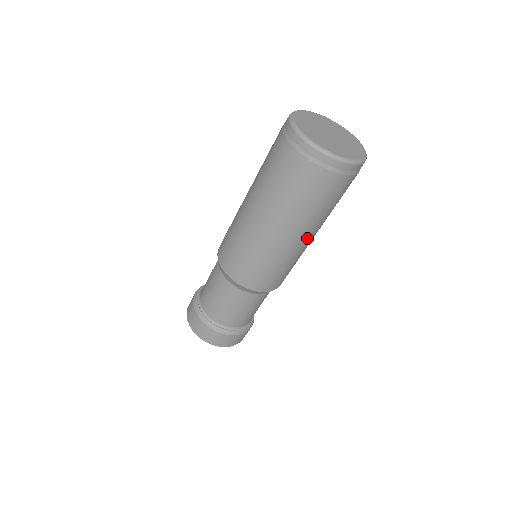
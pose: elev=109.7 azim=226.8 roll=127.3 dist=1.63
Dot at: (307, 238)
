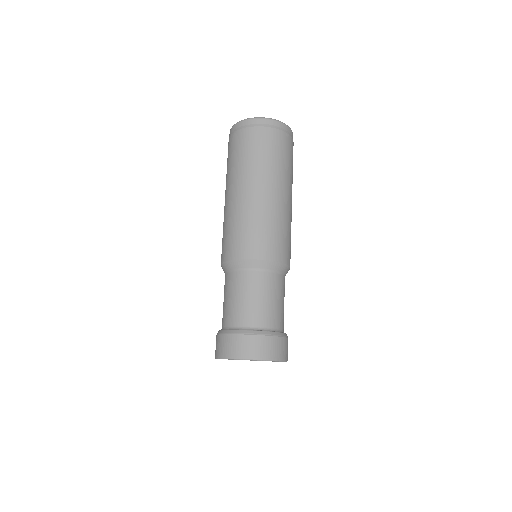
Dot at: (291, 200)
